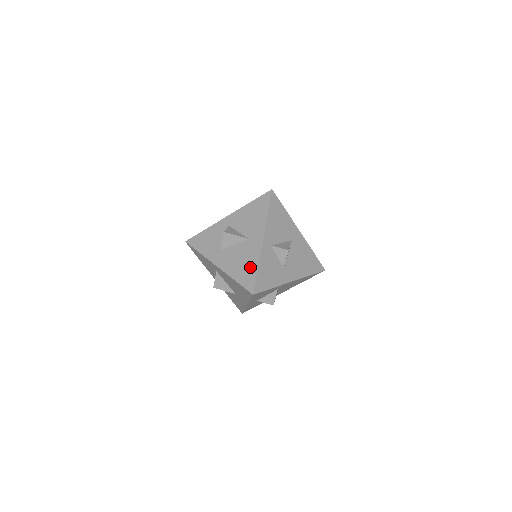
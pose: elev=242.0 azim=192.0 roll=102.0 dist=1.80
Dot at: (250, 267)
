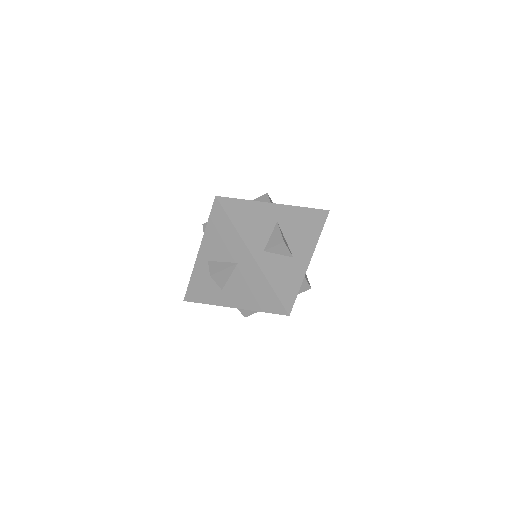
Dot at: (263, 291)
